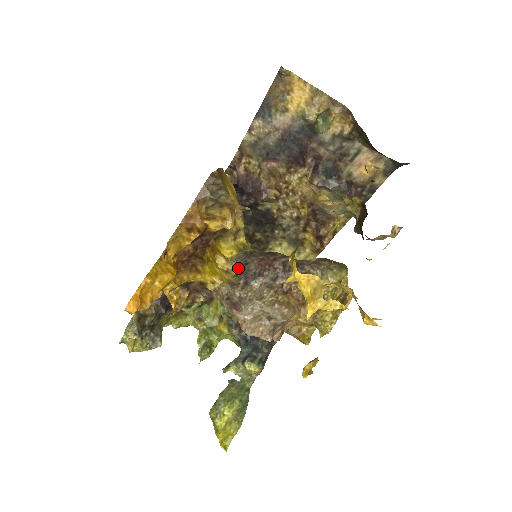
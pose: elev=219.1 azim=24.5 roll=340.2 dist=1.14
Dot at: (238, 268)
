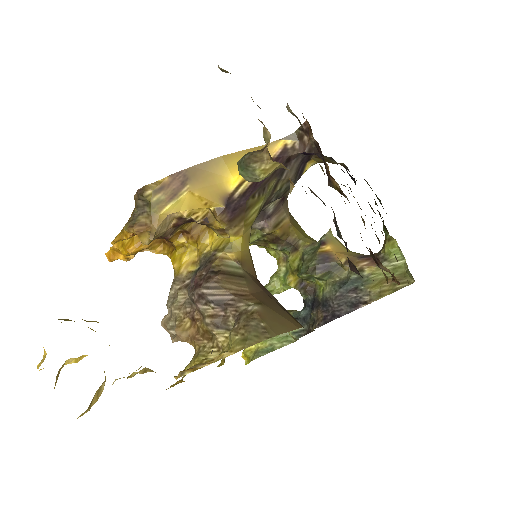
Dot at: (200, 266)
